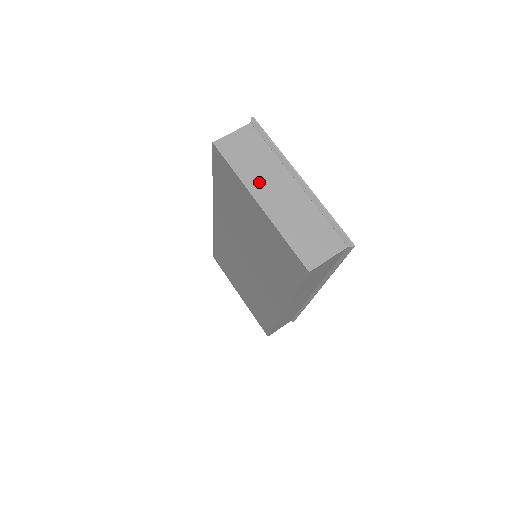
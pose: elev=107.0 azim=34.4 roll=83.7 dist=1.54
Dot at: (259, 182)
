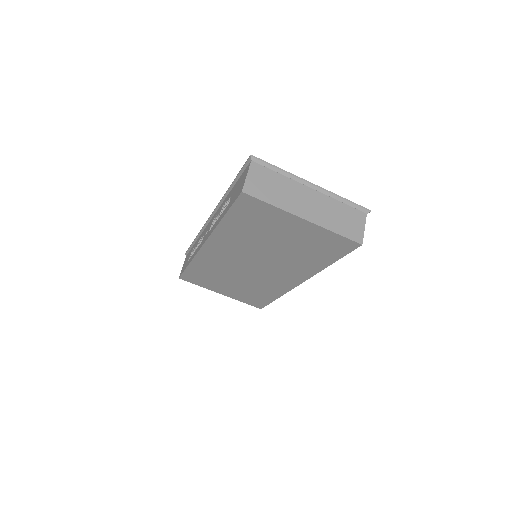
Dot at: (292, 203)
